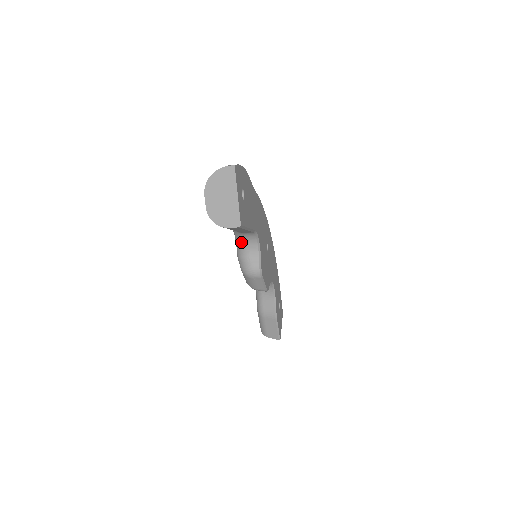
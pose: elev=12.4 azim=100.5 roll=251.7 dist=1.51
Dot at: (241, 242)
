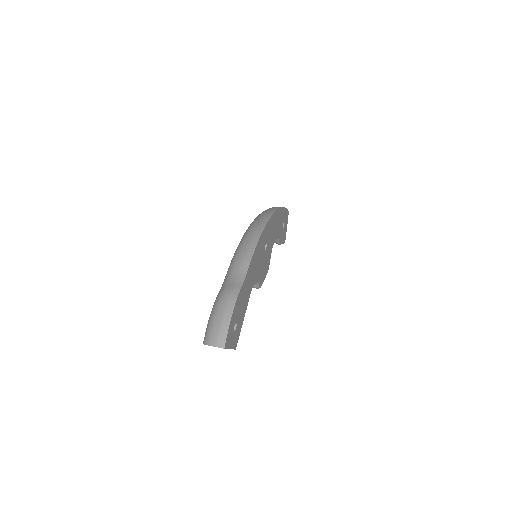
Dot at: occluded
